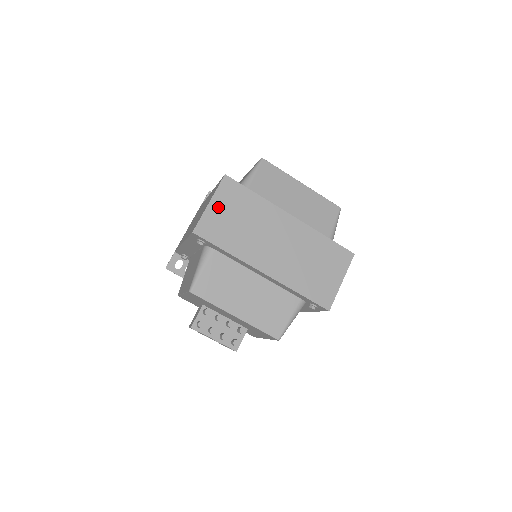
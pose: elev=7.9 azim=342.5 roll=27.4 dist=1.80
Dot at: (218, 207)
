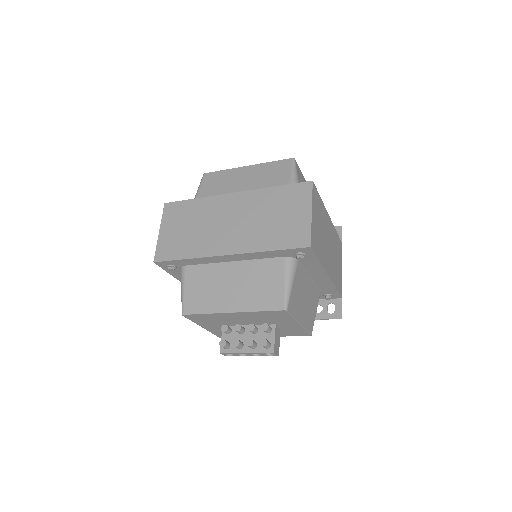
Dot at: (167, 230)
